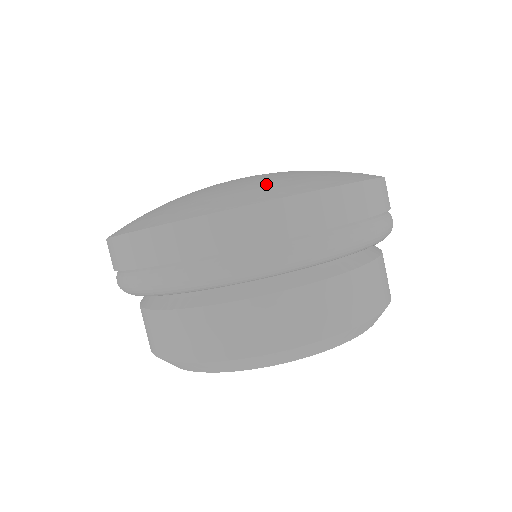
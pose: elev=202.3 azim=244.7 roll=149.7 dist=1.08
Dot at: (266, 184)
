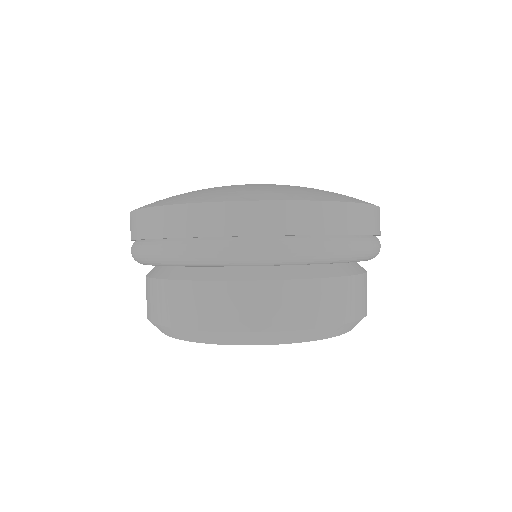
Dot at: (337, 193)
